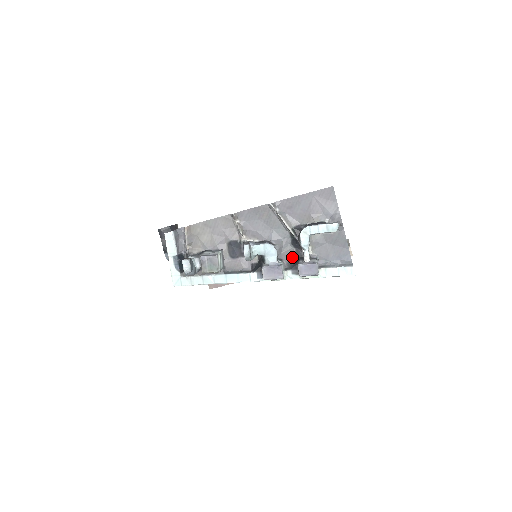
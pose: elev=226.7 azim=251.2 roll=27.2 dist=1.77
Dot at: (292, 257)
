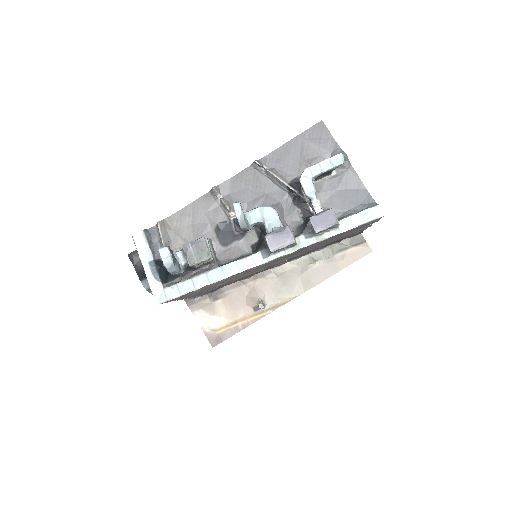
Dot at: (299, 221)
